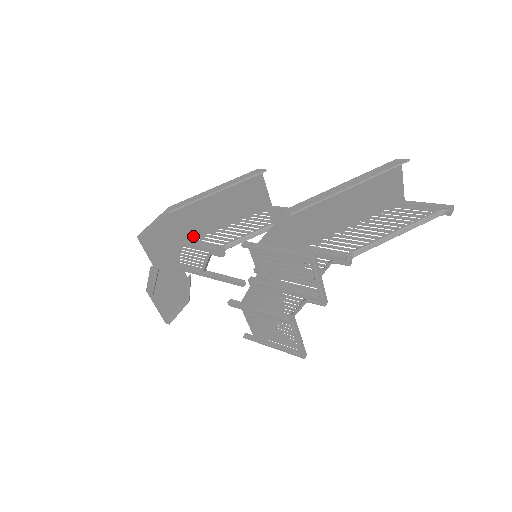
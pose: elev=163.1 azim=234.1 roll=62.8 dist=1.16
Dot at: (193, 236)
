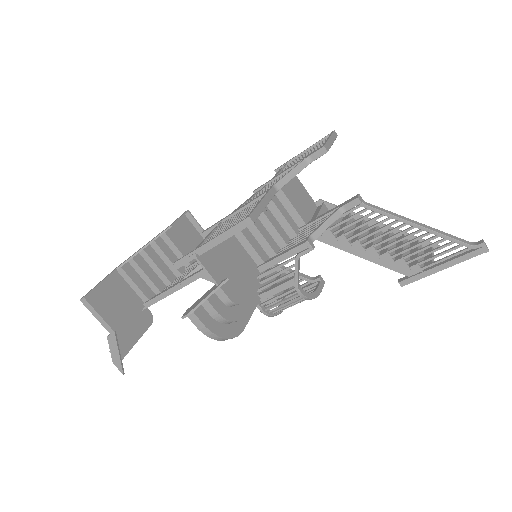
Dot at: occluded
